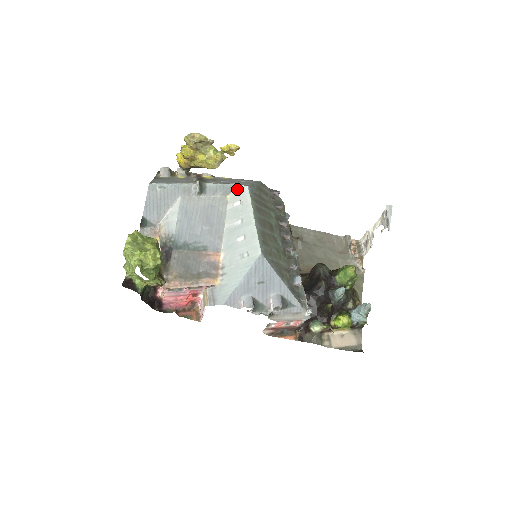
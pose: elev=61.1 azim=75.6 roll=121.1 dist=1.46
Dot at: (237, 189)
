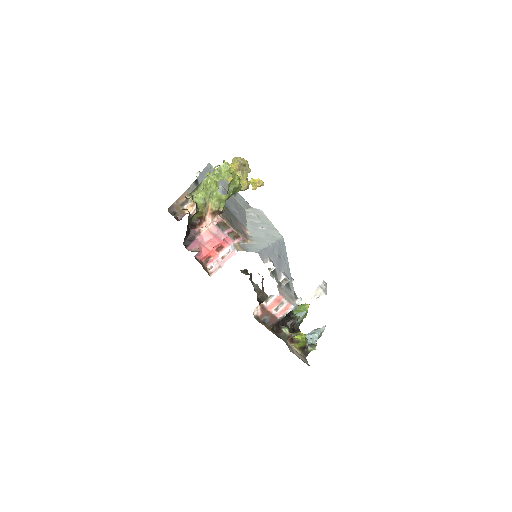
Dot at: (253, 209)
